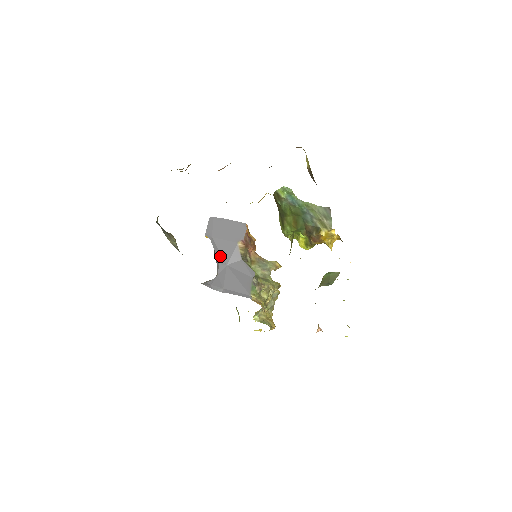
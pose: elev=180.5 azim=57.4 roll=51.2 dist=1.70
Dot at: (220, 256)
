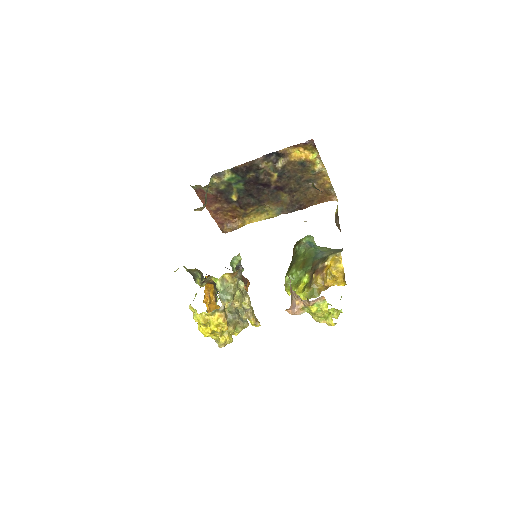
Dot at: occluded
